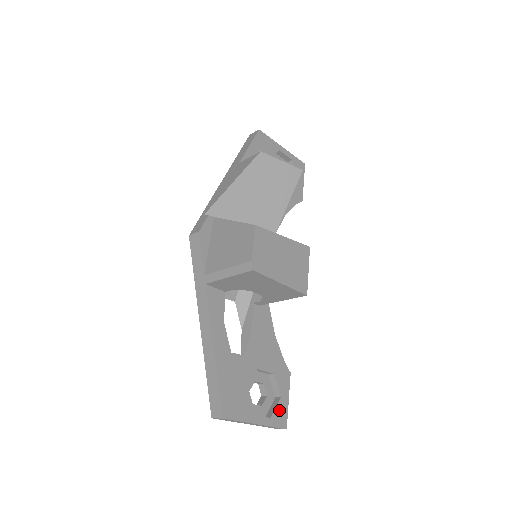
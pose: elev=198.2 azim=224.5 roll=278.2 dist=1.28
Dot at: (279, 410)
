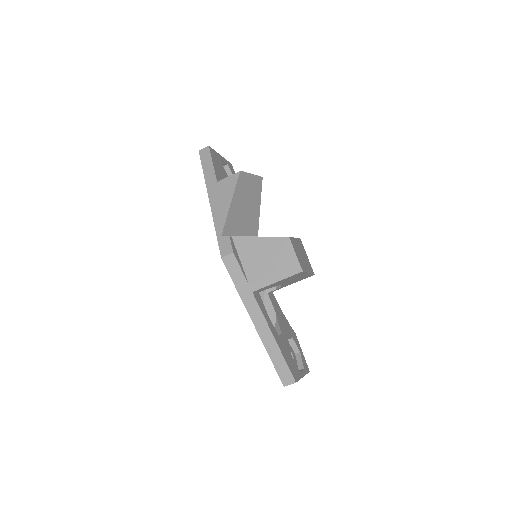
Dot at: (303, 361)
